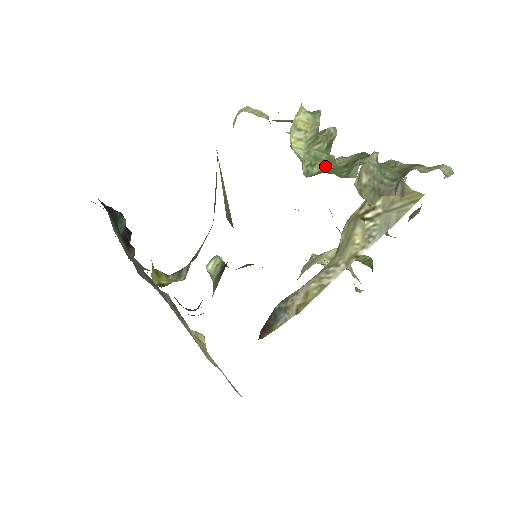
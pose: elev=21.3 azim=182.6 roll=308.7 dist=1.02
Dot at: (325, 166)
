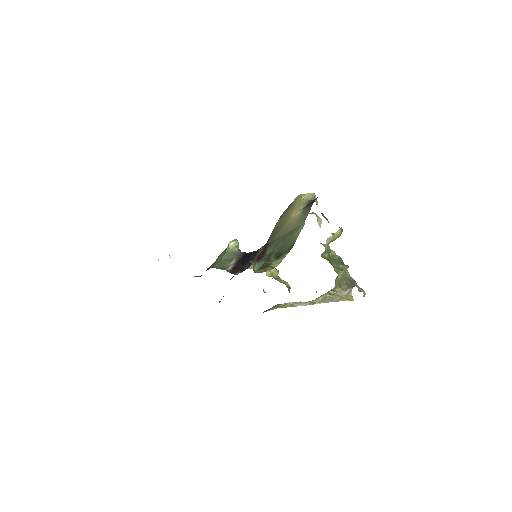
Dot at: (328, 256)
